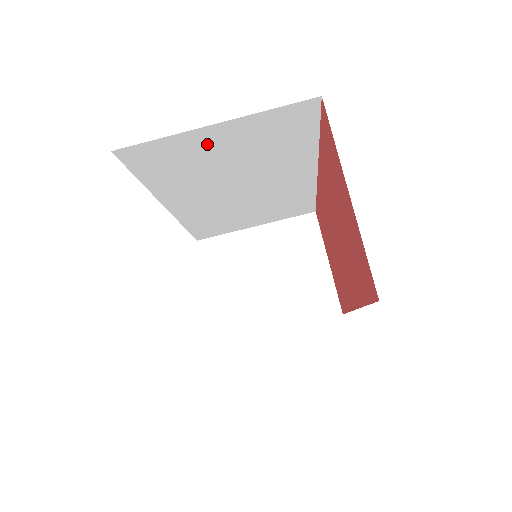
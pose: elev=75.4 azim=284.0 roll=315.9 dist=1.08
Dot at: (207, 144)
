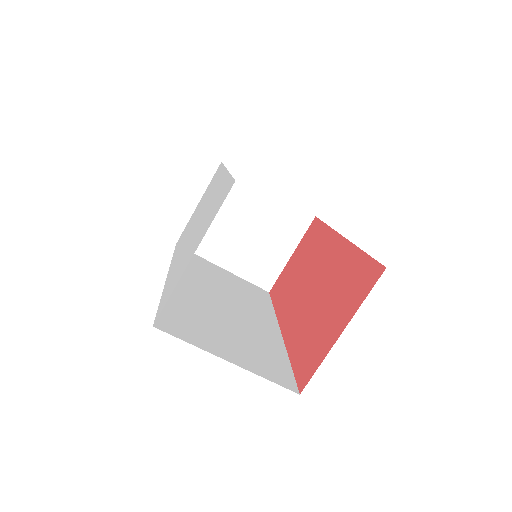
Dot at: occluded
